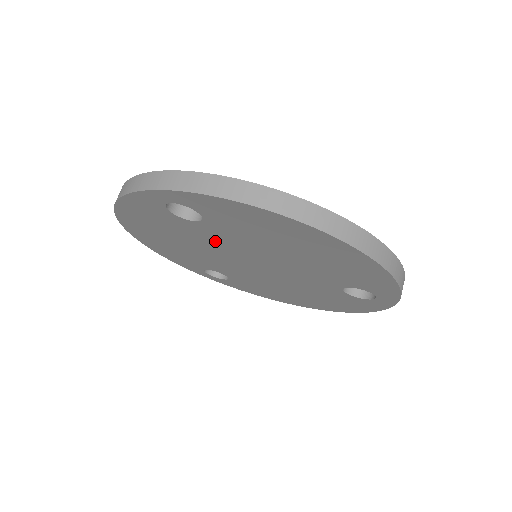
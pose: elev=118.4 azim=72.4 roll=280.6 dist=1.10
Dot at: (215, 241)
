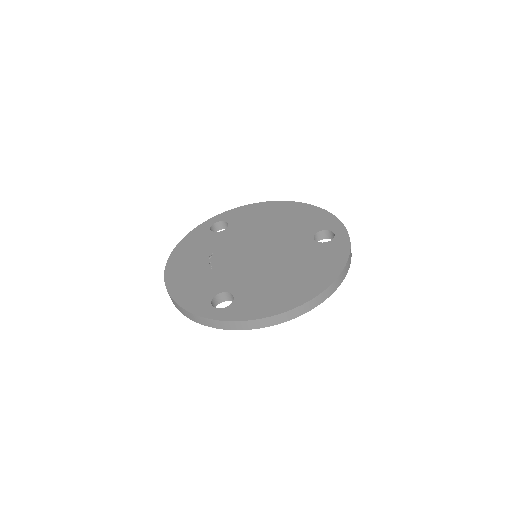
Dot at: occluded
